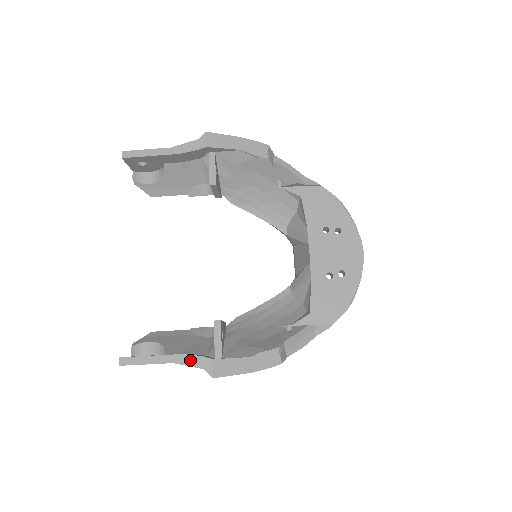
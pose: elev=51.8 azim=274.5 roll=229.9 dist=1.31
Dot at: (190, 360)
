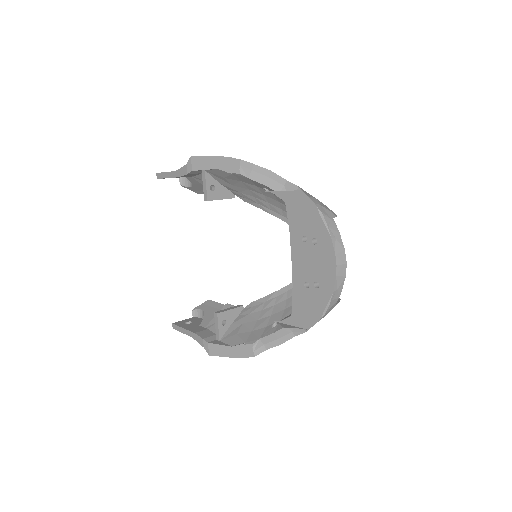
Dot at: (198, 339)
